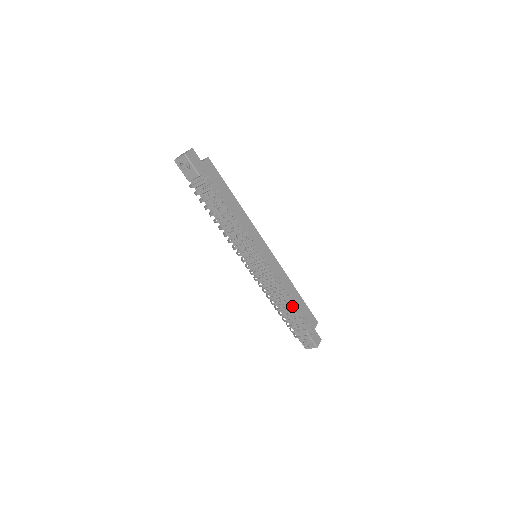
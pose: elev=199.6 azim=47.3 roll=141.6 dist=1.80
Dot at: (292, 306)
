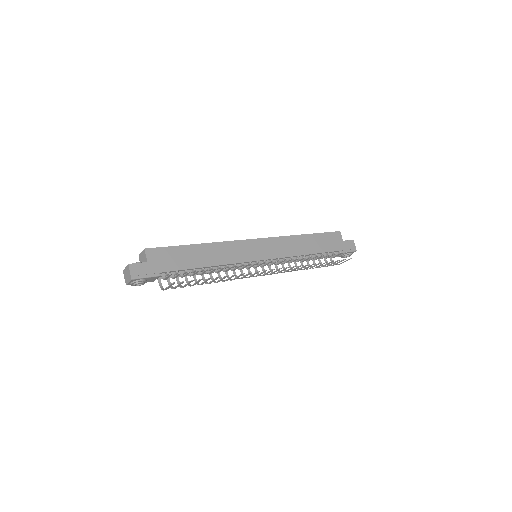
Dot at: (320, 263)
